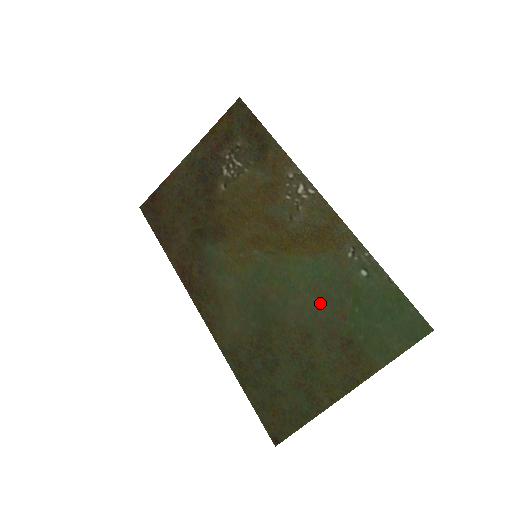
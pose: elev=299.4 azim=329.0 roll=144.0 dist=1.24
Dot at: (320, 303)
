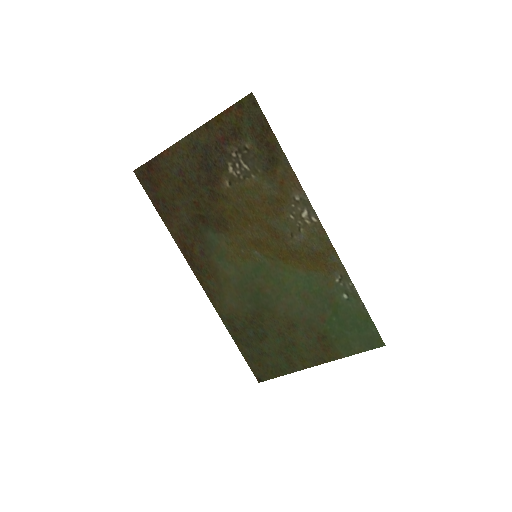
Dot at: (306, 307)
